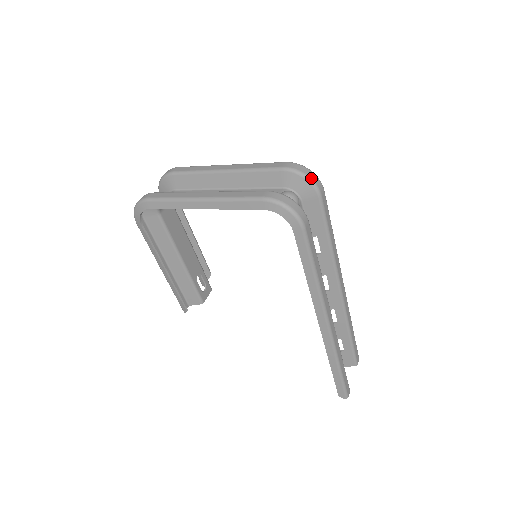
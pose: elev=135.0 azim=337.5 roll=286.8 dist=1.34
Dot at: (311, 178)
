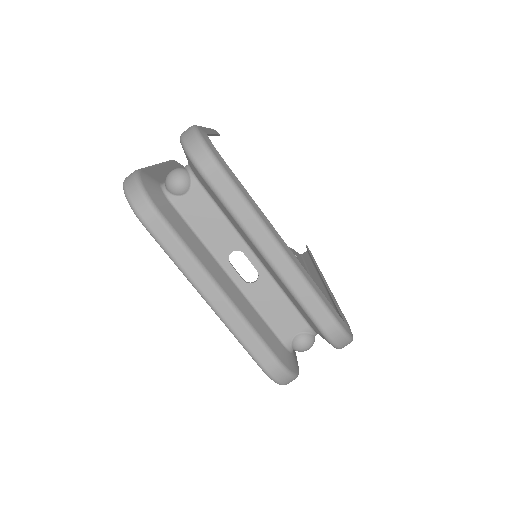
Dot at: (341, 348)
